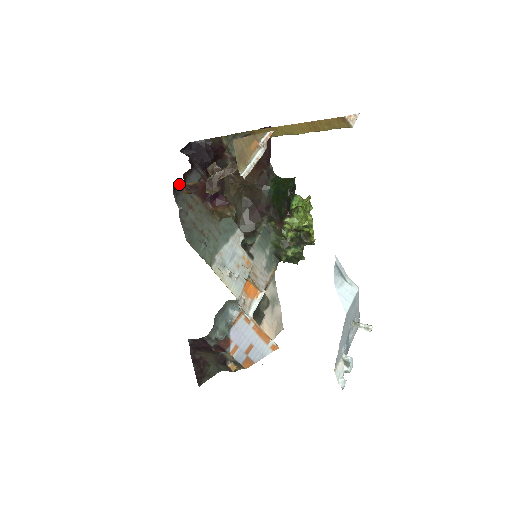
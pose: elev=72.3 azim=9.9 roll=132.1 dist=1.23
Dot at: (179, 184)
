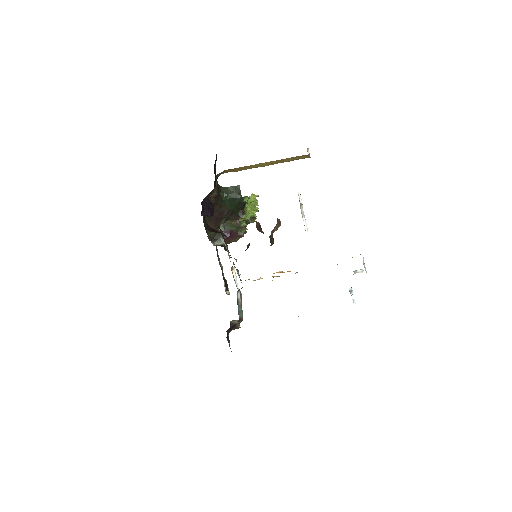
Dot at: occluded
